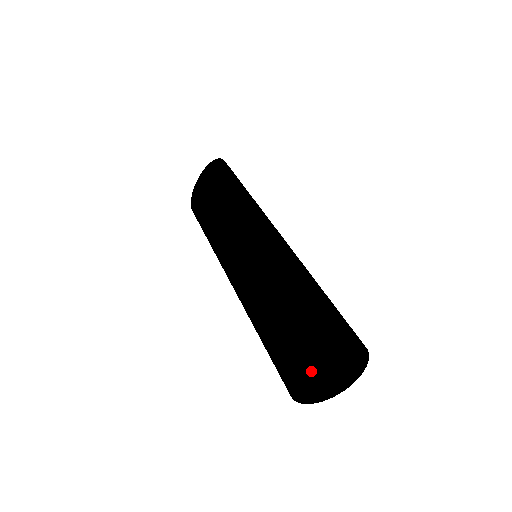
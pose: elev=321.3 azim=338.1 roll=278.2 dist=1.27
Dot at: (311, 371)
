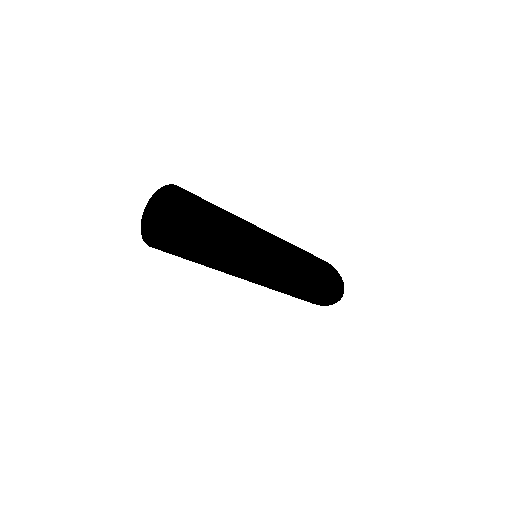
Dot at: occluded
